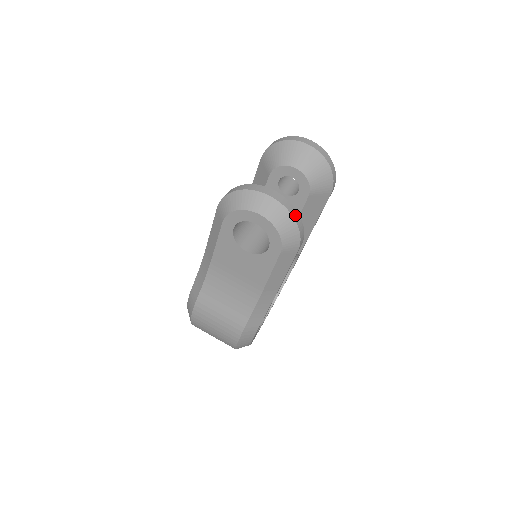
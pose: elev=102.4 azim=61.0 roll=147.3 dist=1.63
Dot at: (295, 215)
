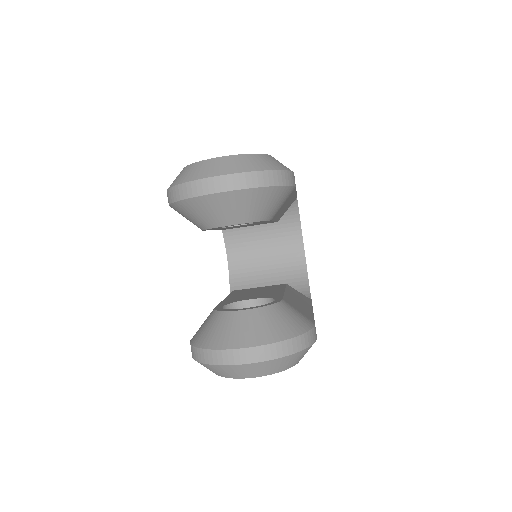
Dot at: (290, 348)
